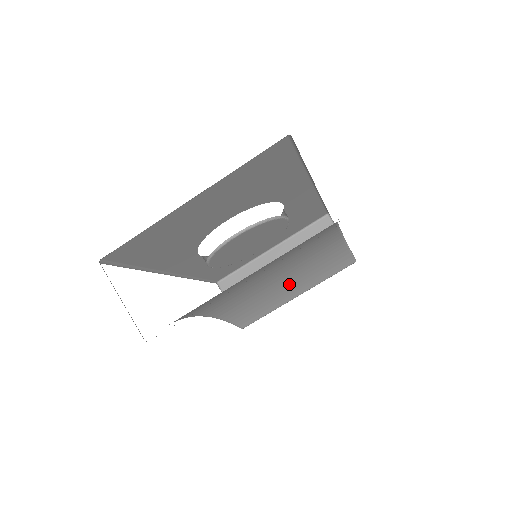
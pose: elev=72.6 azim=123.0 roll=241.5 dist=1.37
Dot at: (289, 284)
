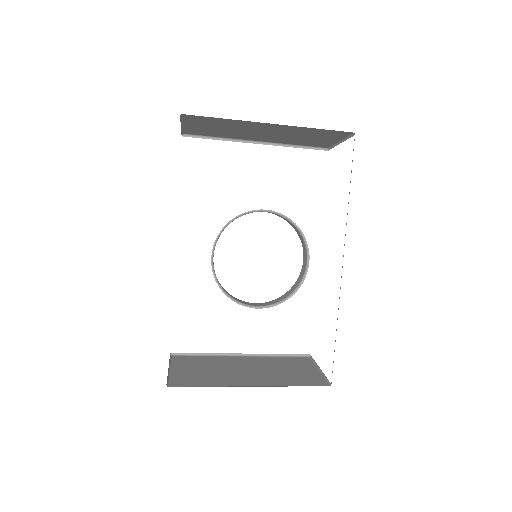
Dot at: occluded
